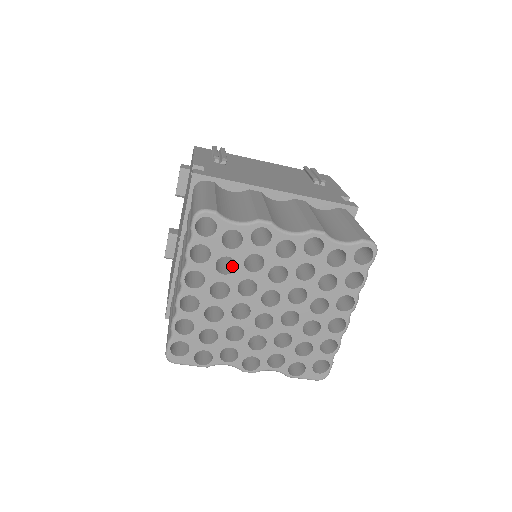
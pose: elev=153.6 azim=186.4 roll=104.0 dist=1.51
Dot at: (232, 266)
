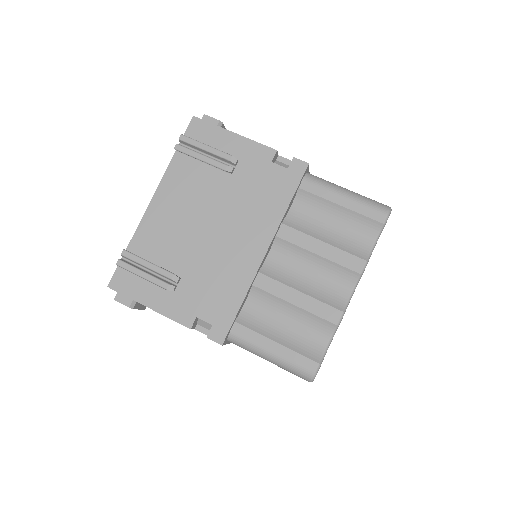
Dot at: occluded
